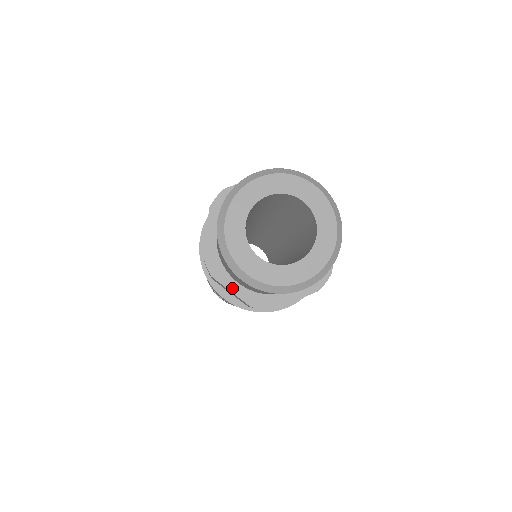
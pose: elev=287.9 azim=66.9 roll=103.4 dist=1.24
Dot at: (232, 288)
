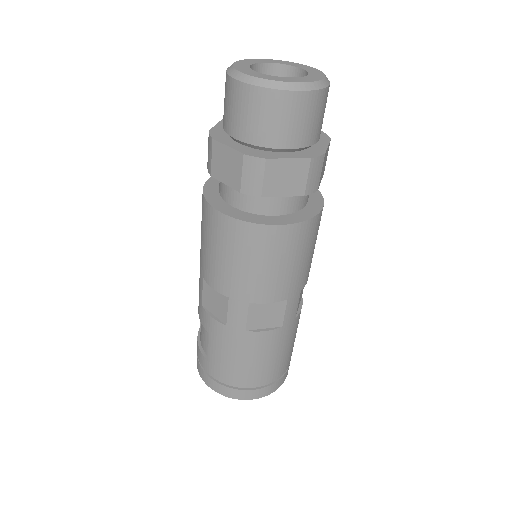
Dot at: (229, 145)
